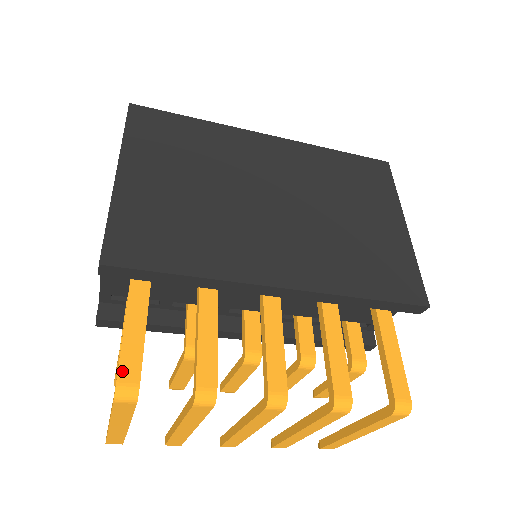
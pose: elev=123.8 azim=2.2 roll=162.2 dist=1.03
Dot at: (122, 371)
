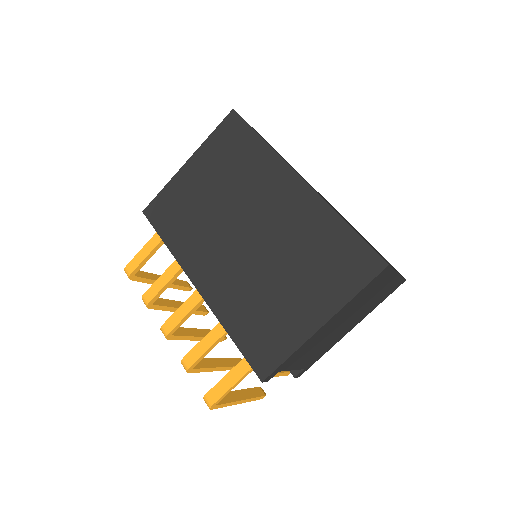
Dot at: (130, 263)
